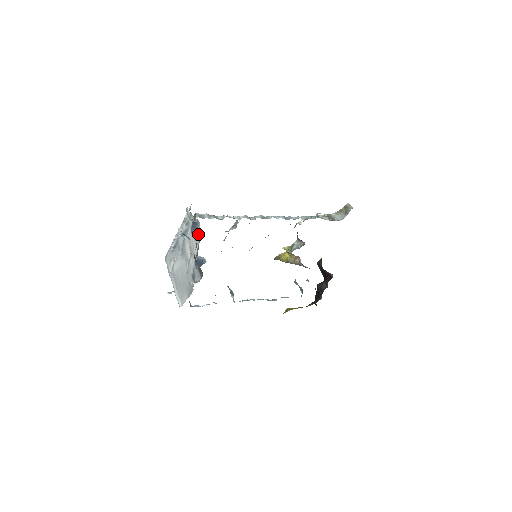
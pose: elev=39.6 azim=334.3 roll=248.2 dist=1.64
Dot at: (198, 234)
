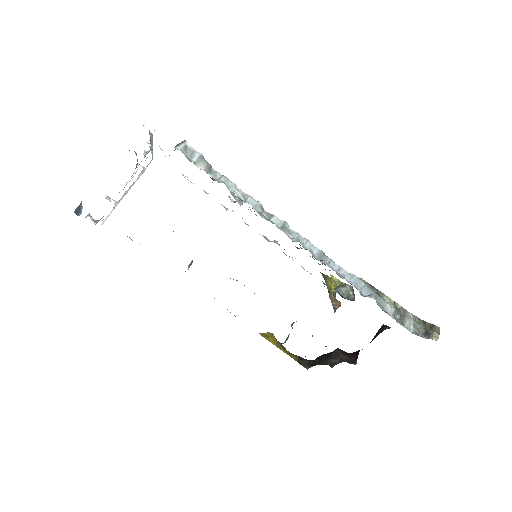
Dot at: occluded
